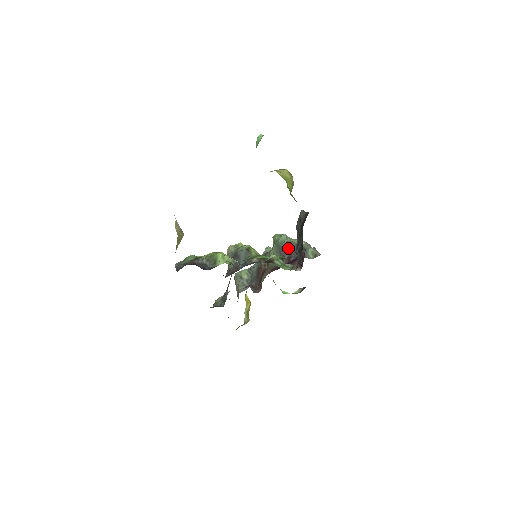
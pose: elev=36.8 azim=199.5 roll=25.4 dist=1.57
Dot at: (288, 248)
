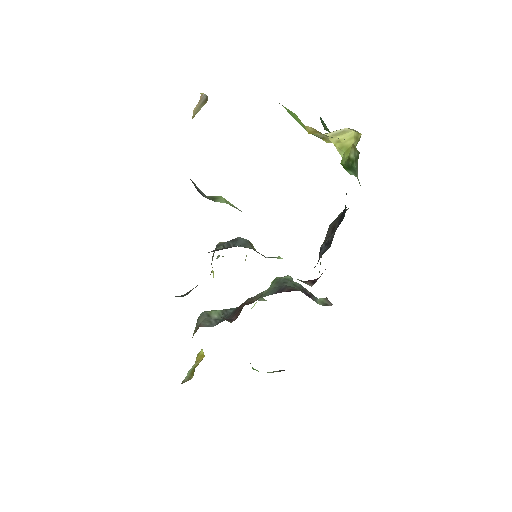
Dot at: (293, 284)
